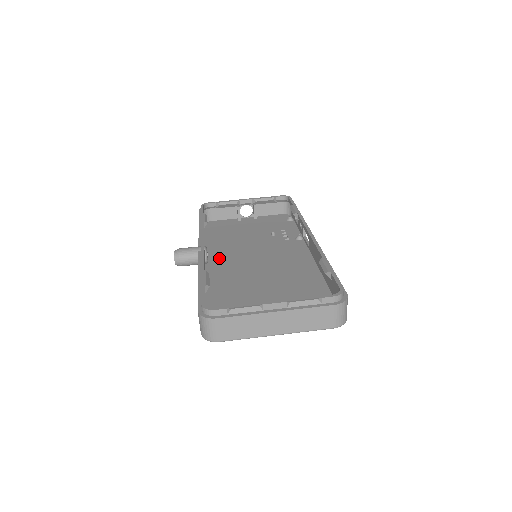
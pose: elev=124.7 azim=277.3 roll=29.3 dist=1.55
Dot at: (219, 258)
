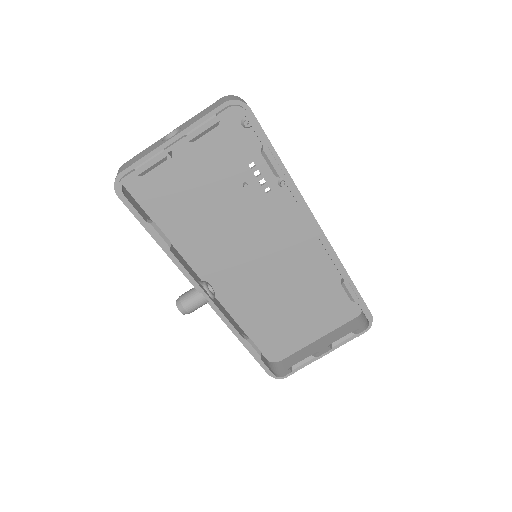
Dot at: (211, 265)
